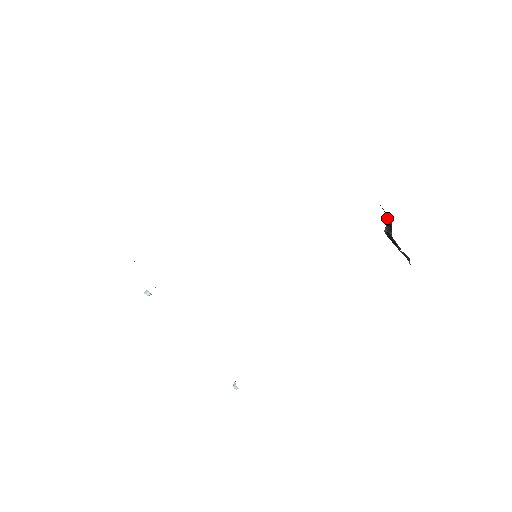
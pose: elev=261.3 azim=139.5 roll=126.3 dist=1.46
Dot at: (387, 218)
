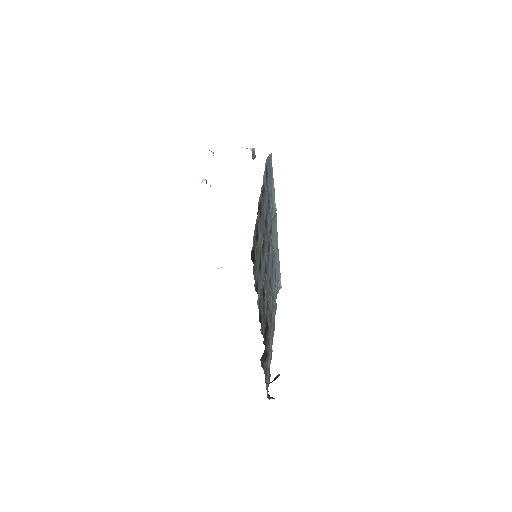
Dot at: occluded
